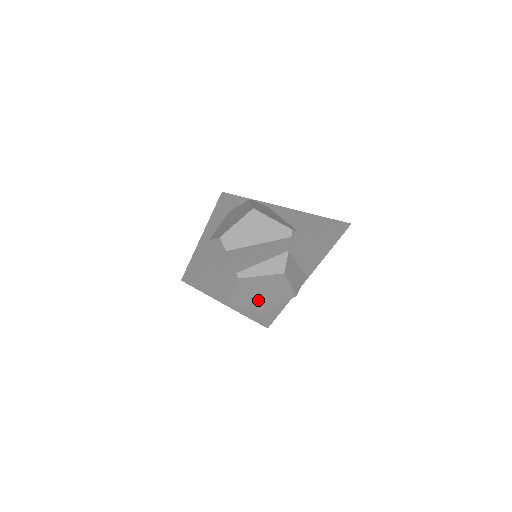
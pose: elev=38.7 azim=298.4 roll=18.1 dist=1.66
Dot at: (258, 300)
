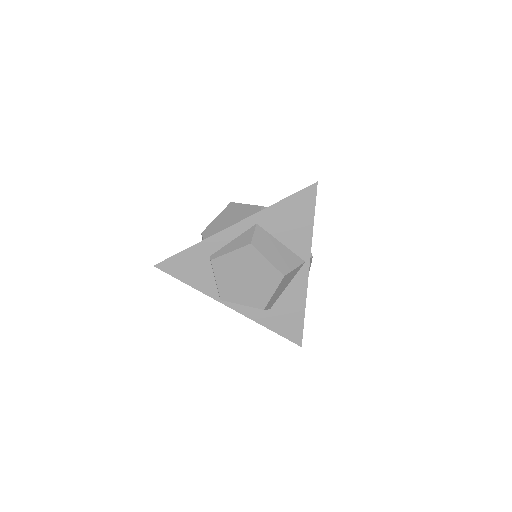
Dot at: (248, 289)
